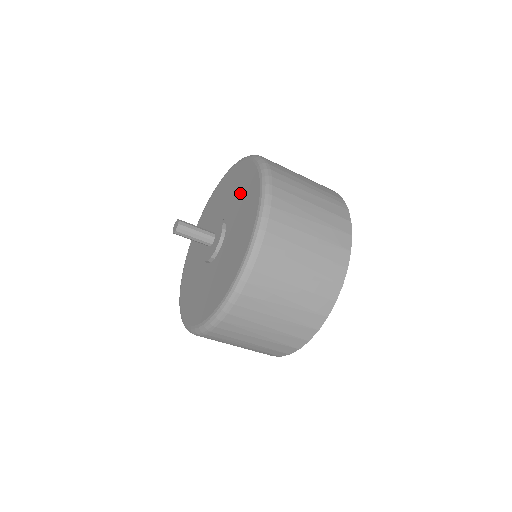
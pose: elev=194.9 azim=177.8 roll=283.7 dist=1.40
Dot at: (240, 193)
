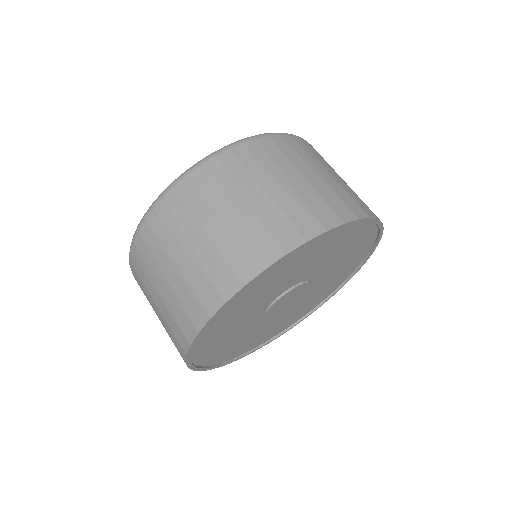
Dot at: occluded
